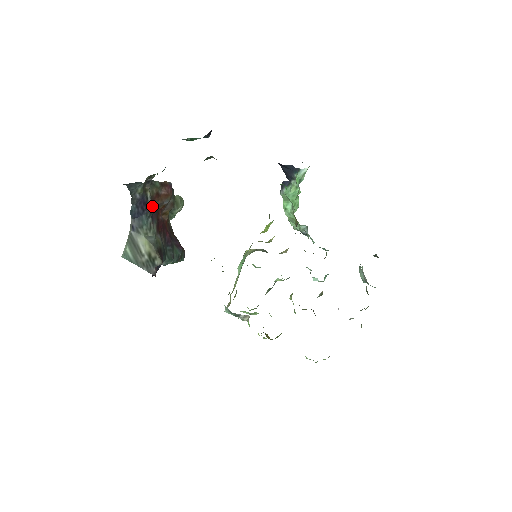
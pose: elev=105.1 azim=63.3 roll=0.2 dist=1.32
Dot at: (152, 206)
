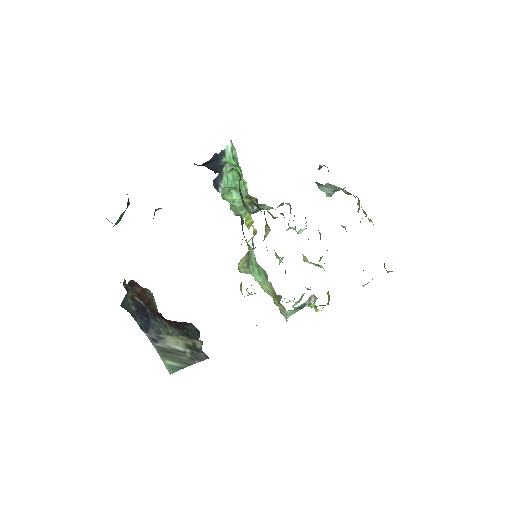
Dot at: (148, 307)
